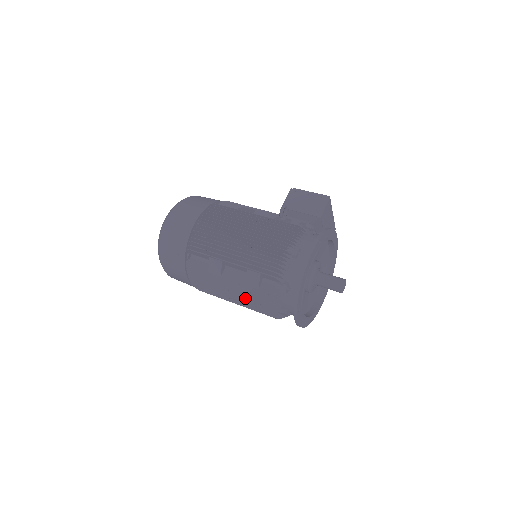
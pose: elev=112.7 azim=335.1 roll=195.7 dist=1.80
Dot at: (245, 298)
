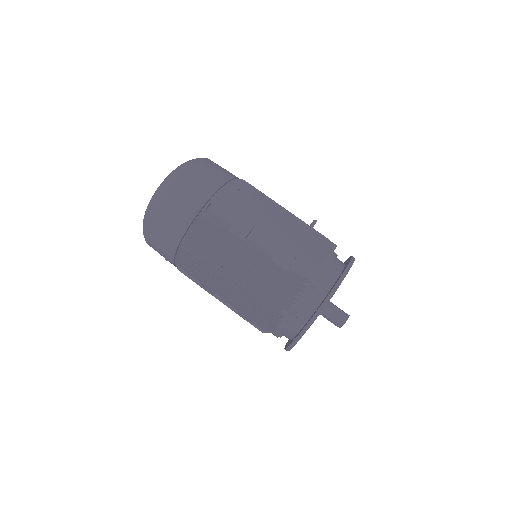
Dot at: (259, 277)
